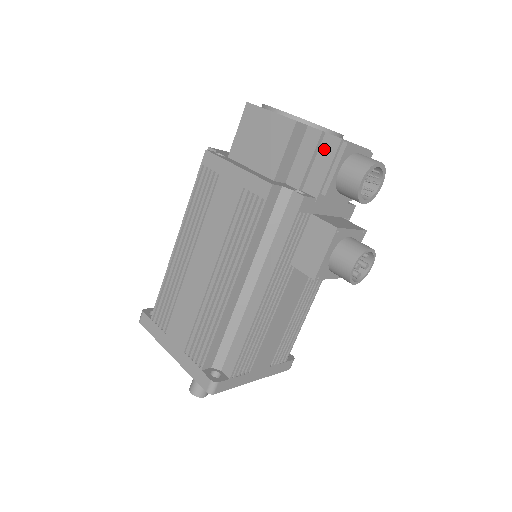
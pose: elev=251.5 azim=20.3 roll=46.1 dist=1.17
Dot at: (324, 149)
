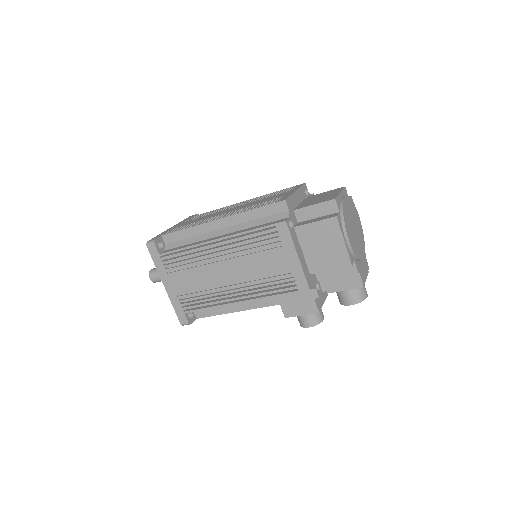
Dot at: (350, 278)
